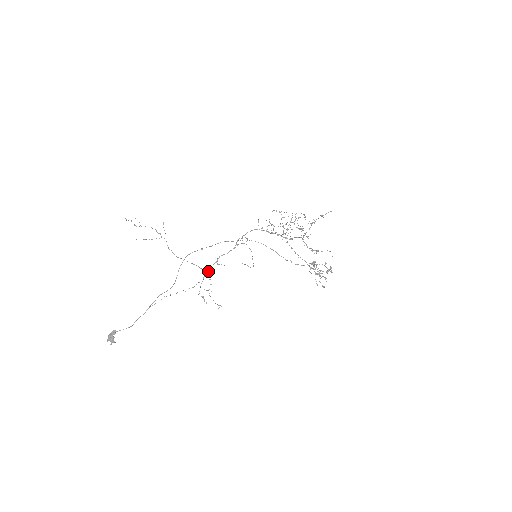
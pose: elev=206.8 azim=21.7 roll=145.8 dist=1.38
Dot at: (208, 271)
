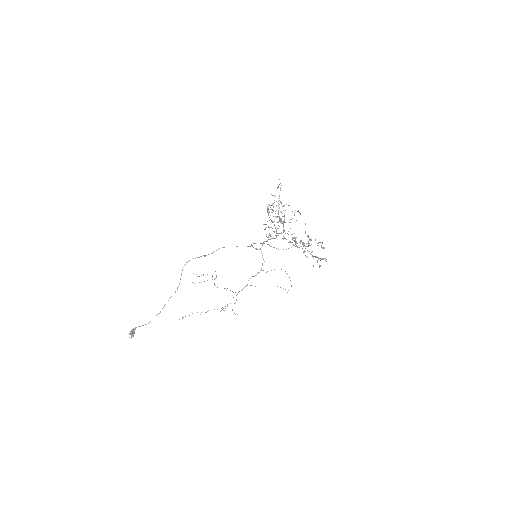
Dot at: (238, 292)
